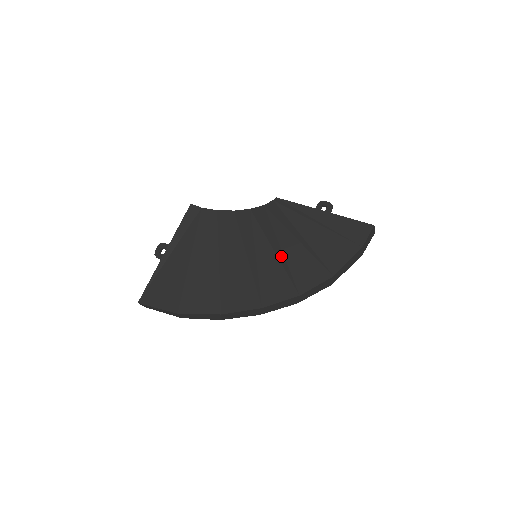
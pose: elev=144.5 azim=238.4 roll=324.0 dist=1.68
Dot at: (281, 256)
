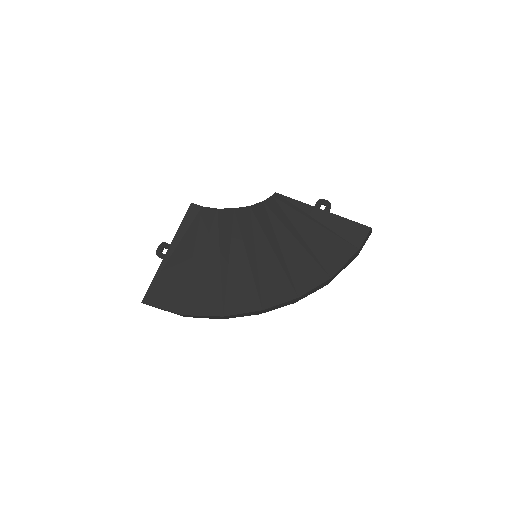
Dot at: (280, 257)
